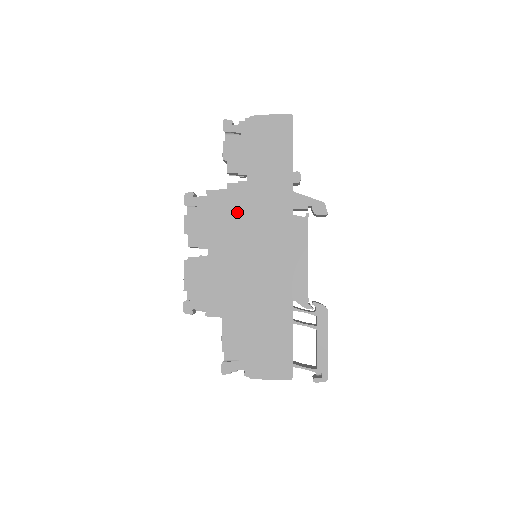
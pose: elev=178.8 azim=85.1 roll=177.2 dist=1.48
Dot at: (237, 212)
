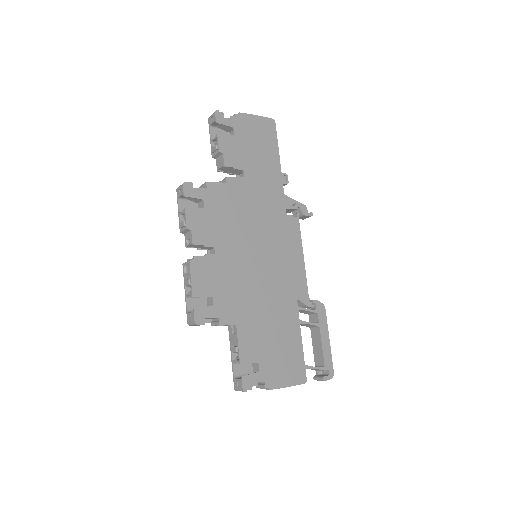
Dot at: (238, 208)
